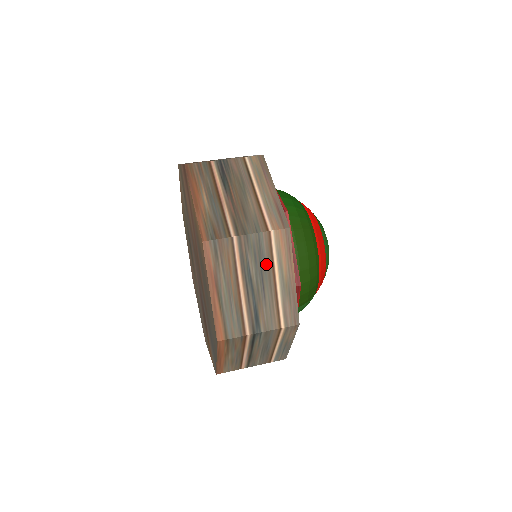
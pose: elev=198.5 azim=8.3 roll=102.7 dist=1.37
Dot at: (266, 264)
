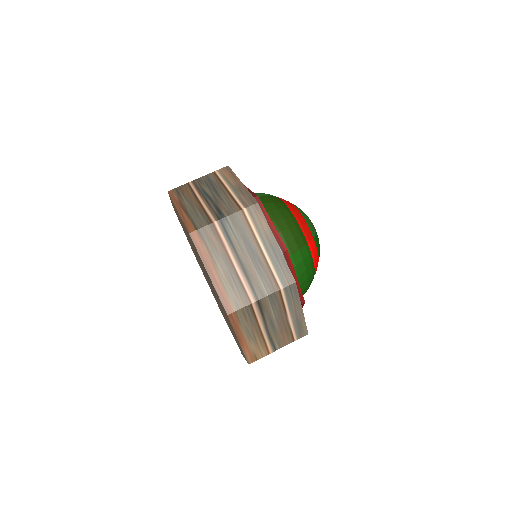
Dot at: (217, 185)
